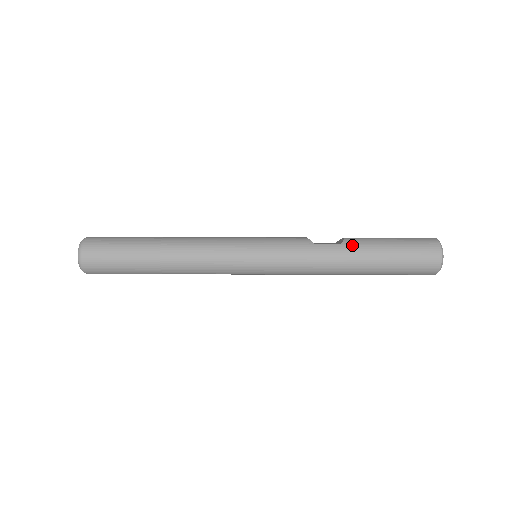
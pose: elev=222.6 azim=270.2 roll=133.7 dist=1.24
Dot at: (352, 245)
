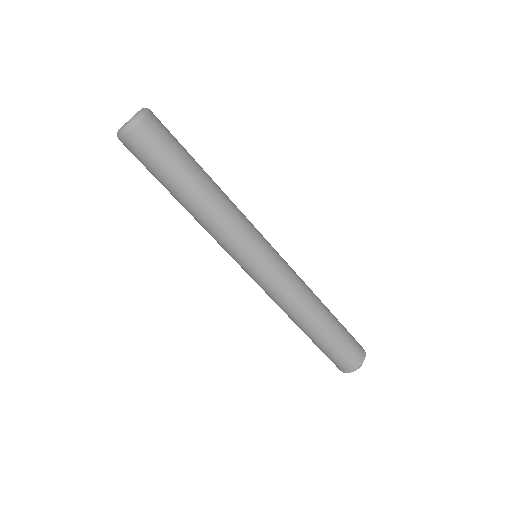
Dot at: occluded
